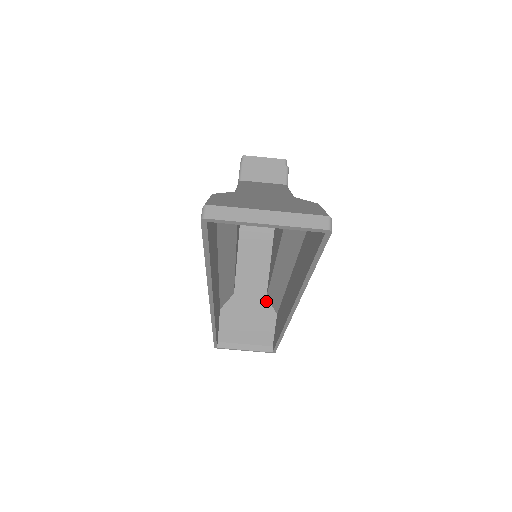
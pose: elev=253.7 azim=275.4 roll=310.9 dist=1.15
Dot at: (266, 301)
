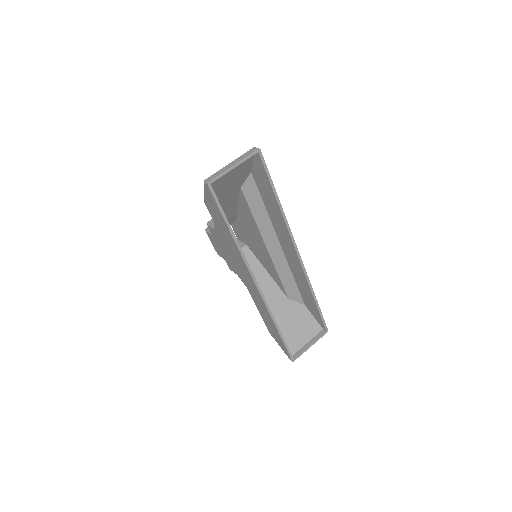
Dot at: (291, 302)
